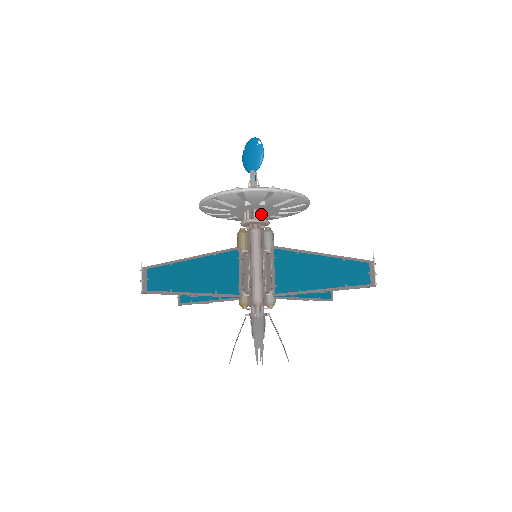
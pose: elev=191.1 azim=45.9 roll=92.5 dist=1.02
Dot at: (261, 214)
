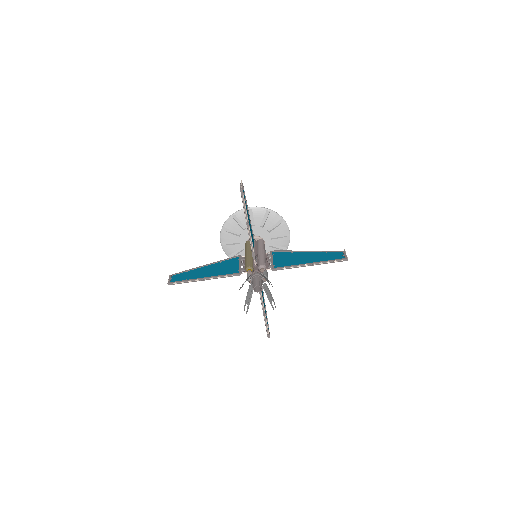
Dot at: occluded
